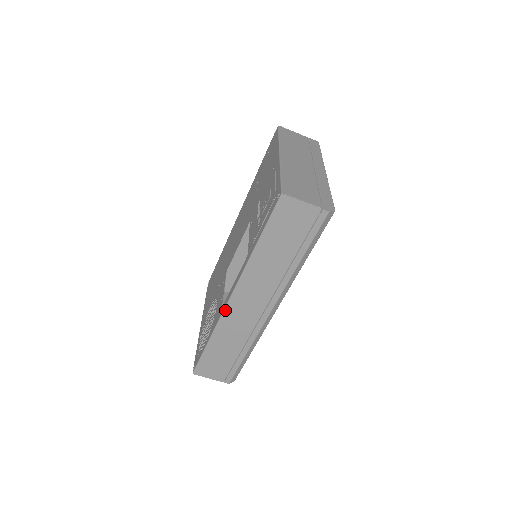
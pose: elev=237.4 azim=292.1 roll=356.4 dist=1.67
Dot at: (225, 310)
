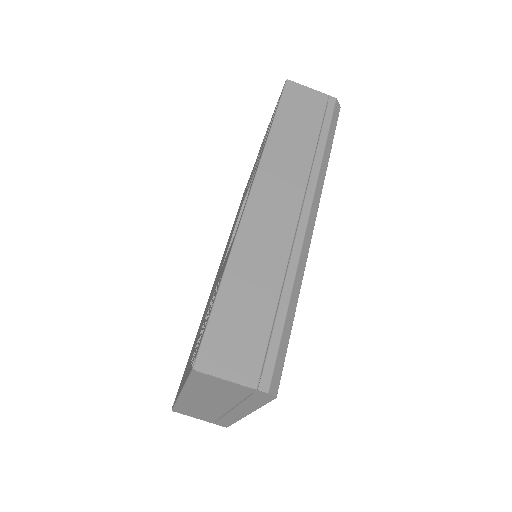
Dot at: (244, 215)
